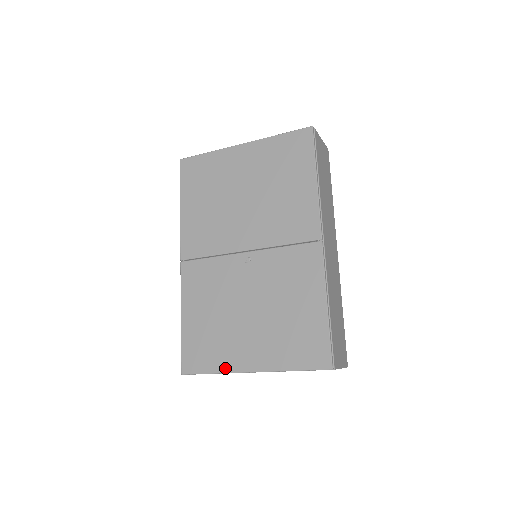
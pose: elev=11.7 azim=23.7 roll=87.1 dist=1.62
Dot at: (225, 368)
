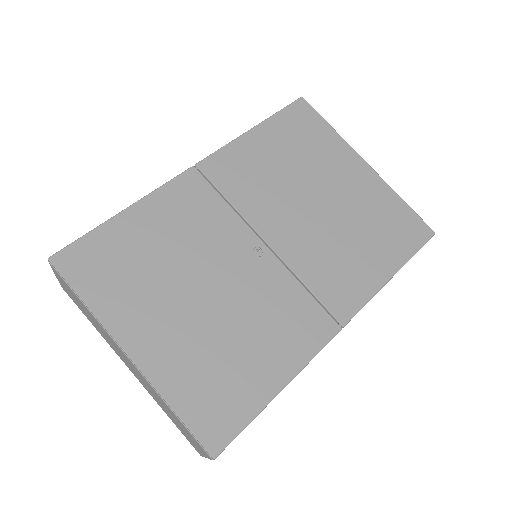
Dot at: (105, 315)
